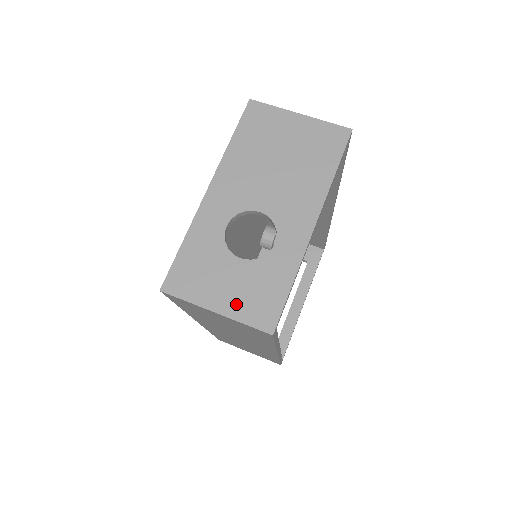
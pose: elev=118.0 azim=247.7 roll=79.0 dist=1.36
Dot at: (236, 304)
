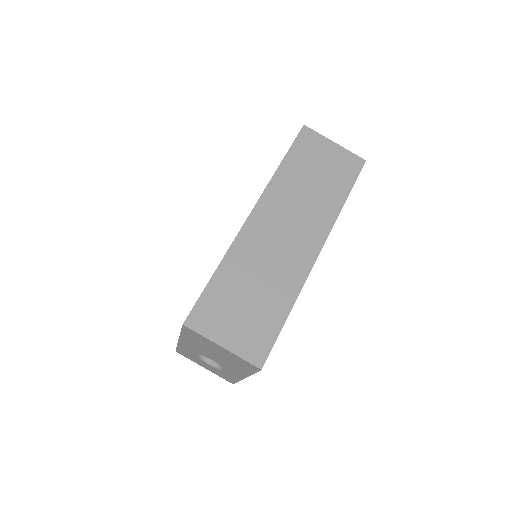
Dot at: (213, 371)
